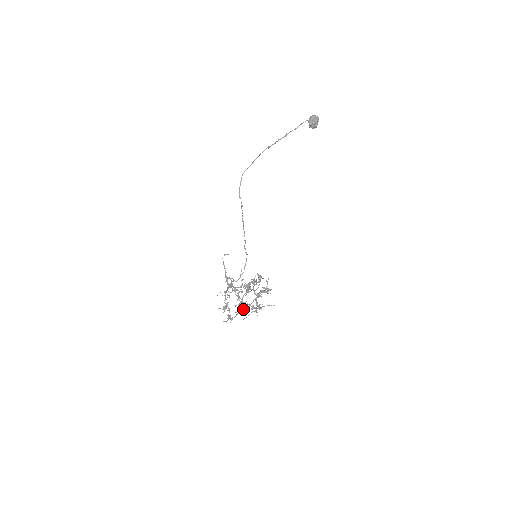
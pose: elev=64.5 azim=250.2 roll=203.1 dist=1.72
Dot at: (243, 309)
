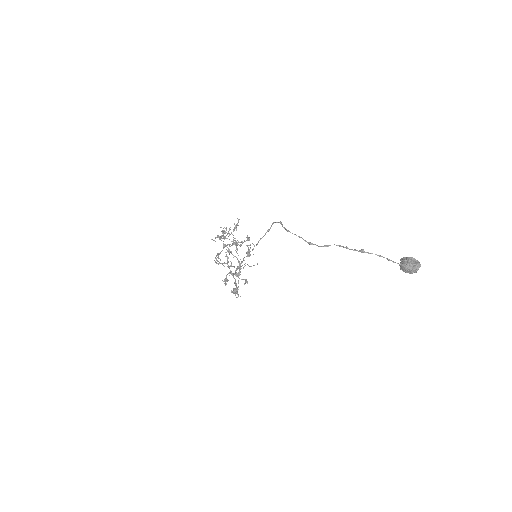
Dot at: (230, 252)
